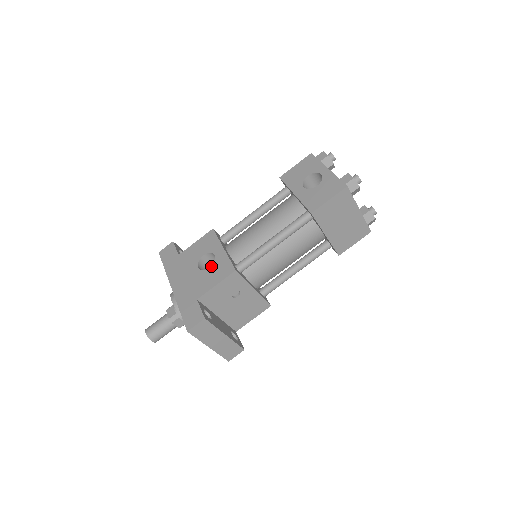
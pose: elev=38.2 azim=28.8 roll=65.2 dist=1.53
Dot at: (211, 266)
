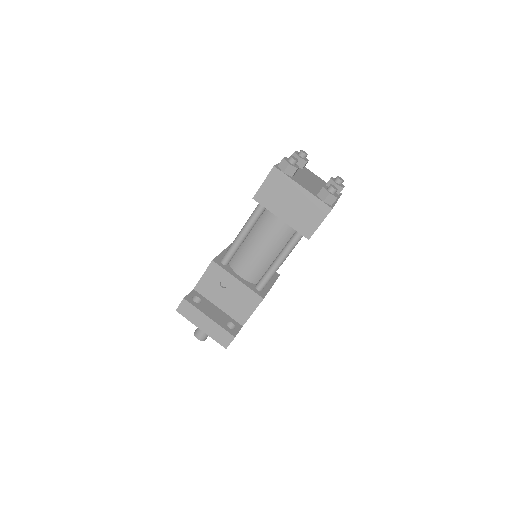
Dot at: occluded
